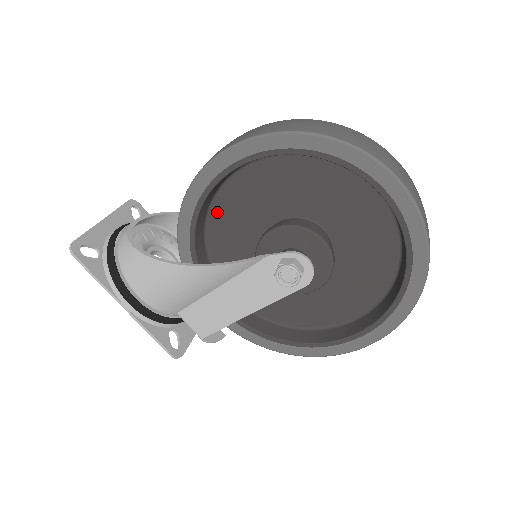
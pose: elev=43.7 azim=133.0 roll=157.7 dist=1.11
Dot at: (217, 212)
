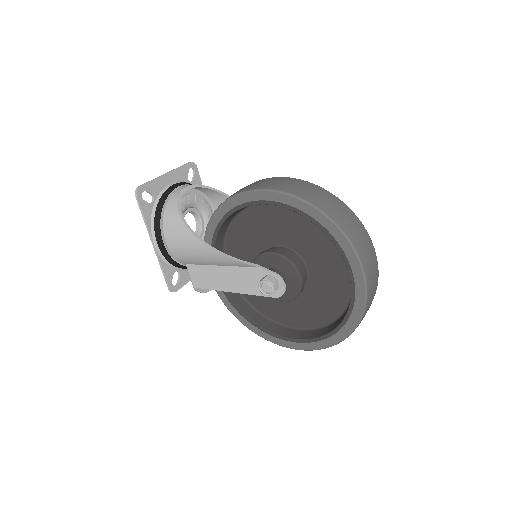
Dot at: (245, 217)
